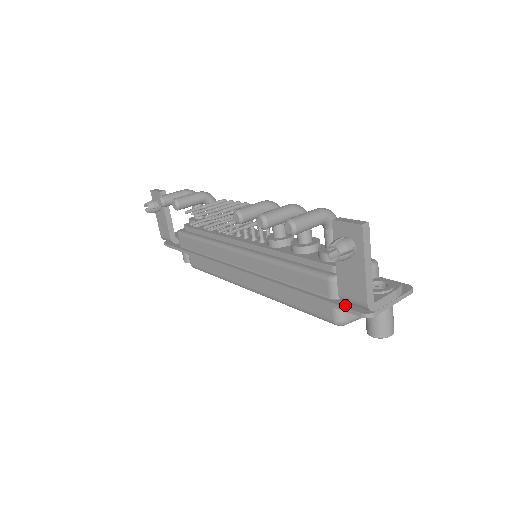
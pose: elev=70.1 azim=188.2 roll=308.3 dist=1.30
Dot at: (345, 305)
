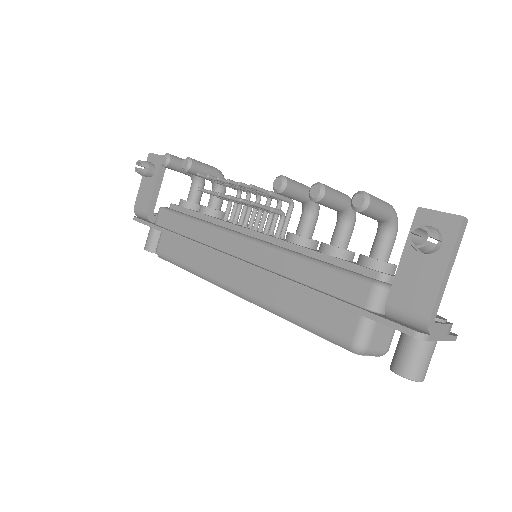
Dot at: (389, 319)
